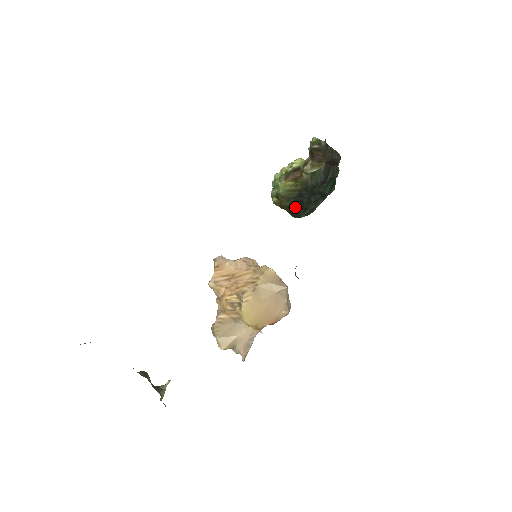
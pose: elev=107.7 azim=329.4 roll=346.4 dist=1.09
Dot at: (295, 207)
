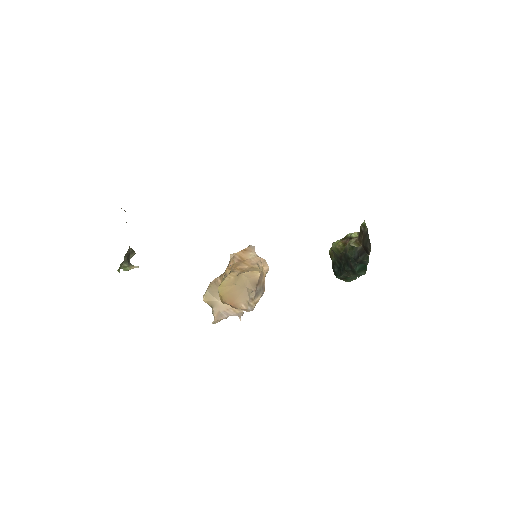
Dot at: (337, 266)
